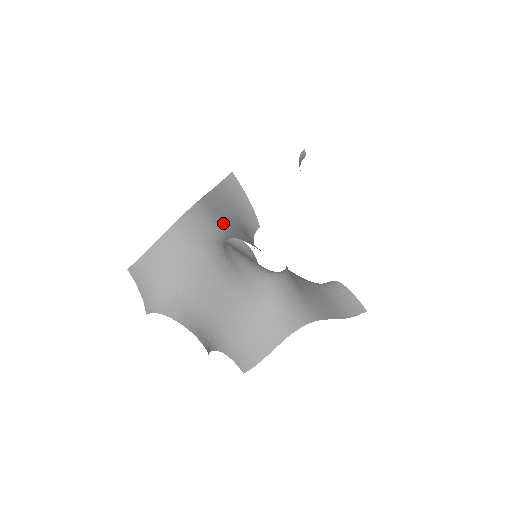
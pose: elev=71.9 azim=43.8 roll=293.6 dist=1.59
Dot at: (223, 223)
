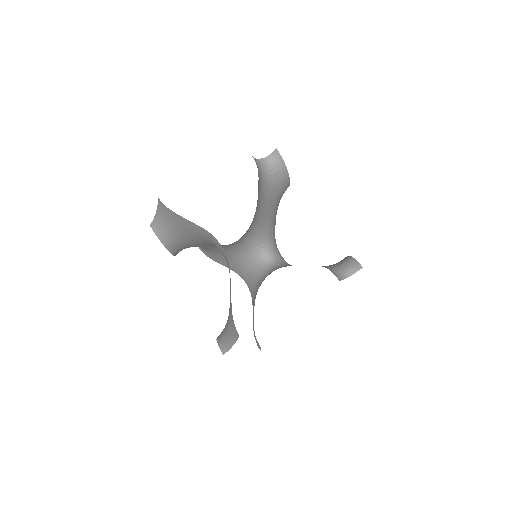
Dot at: occluded
